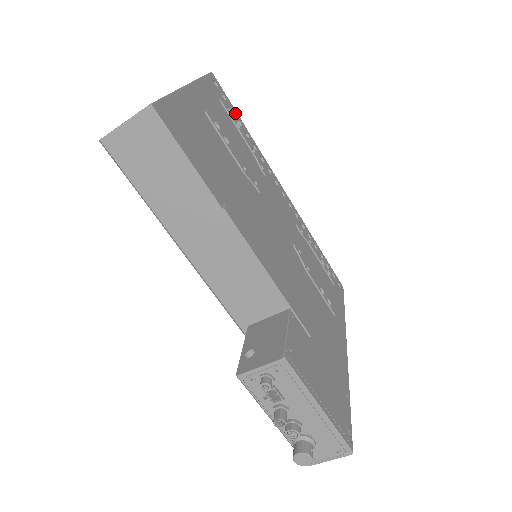
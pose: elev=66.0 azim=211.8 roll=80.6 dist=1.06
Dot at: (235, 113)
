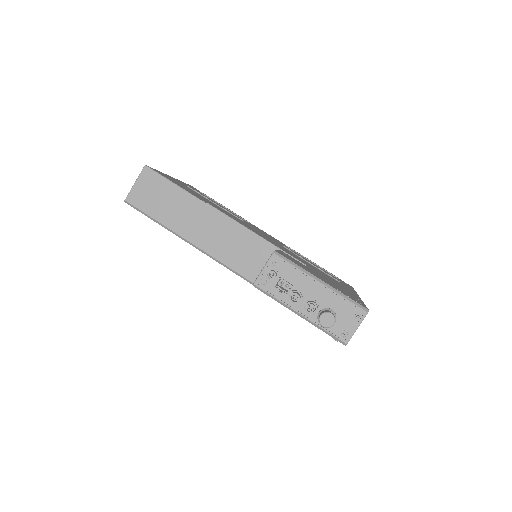
Dot at: occluded
